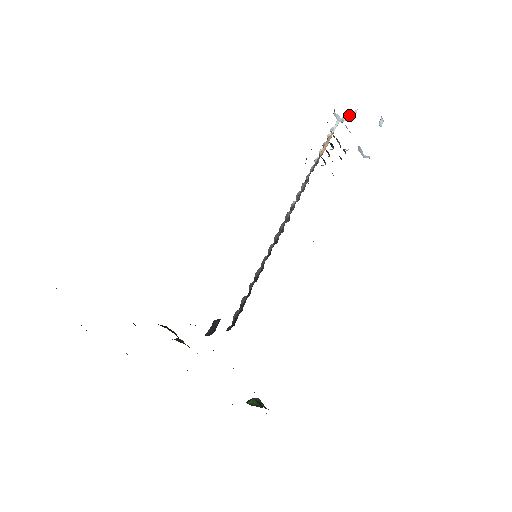
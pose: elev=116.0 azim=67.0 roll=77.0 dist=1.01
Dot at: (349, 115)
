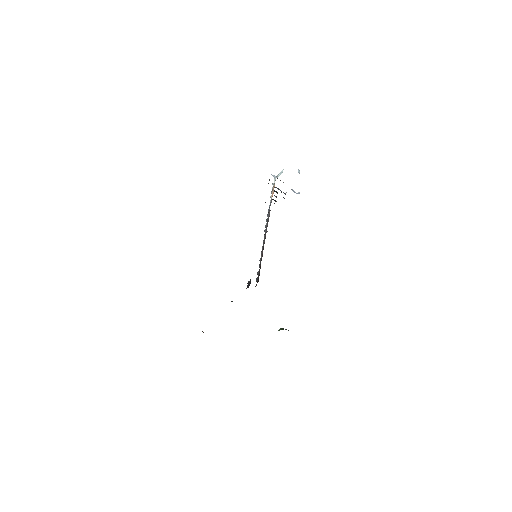
Dot at: (280, 173)
